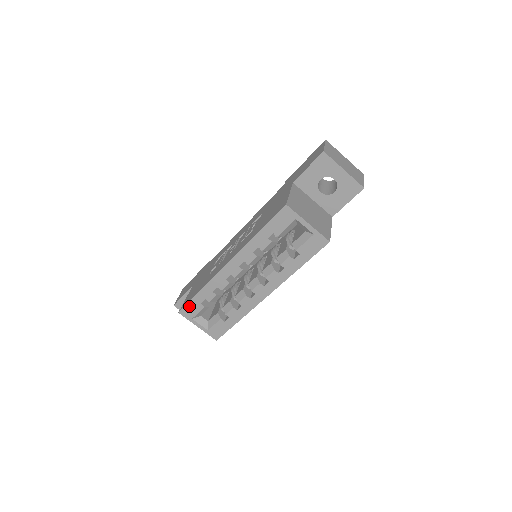
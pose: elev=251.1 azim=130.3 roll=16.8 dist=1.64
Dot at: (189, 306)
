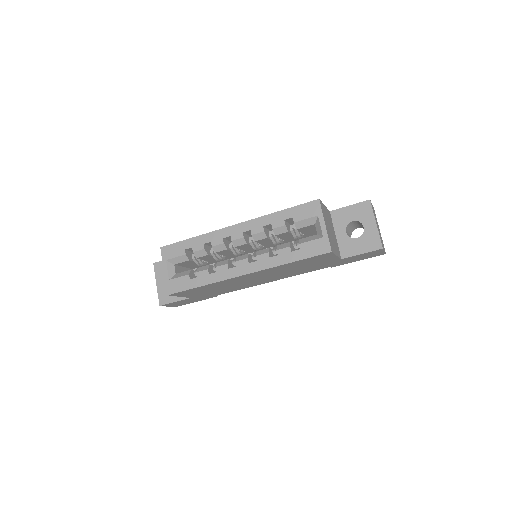
Dot at: (174, 246)
